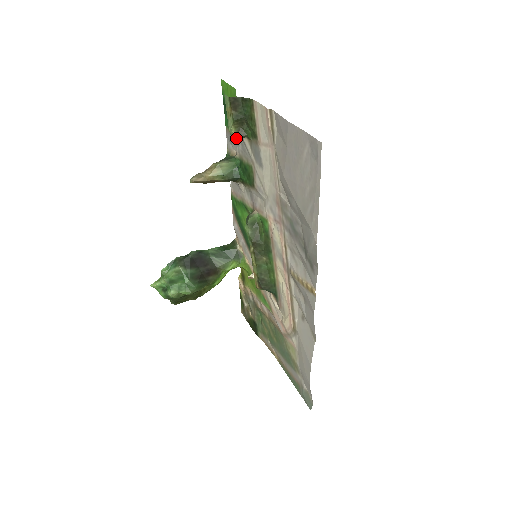
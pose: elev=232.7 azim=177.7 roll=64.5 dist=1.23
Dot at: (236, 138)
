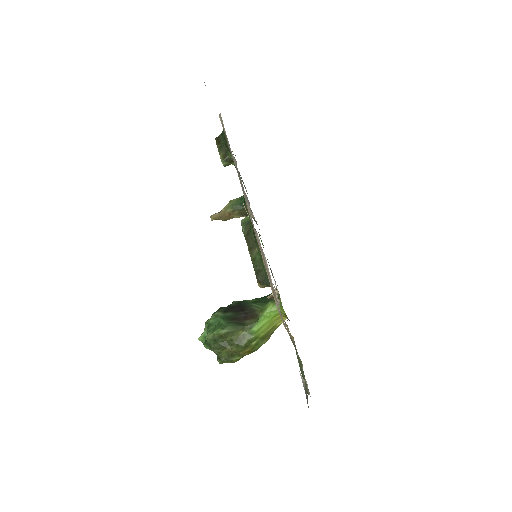
Dot at: (242, 180)
